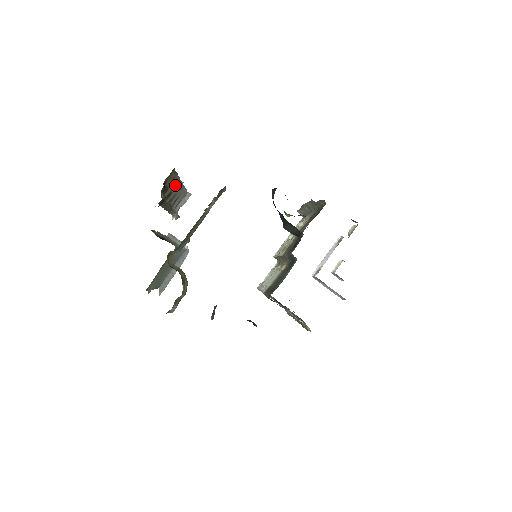
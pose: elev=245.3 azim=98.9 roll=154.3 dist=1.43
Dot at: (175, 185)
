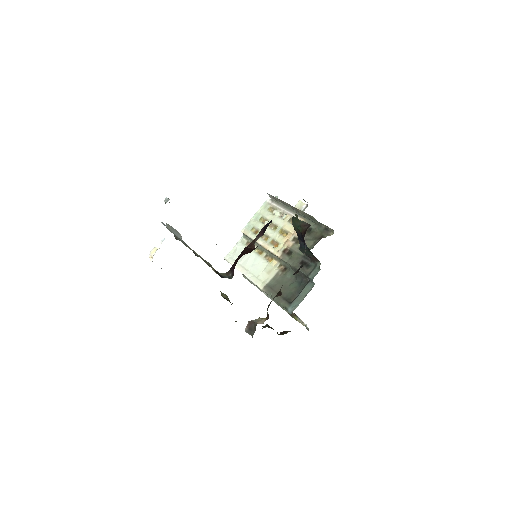
Dot at: occluded
